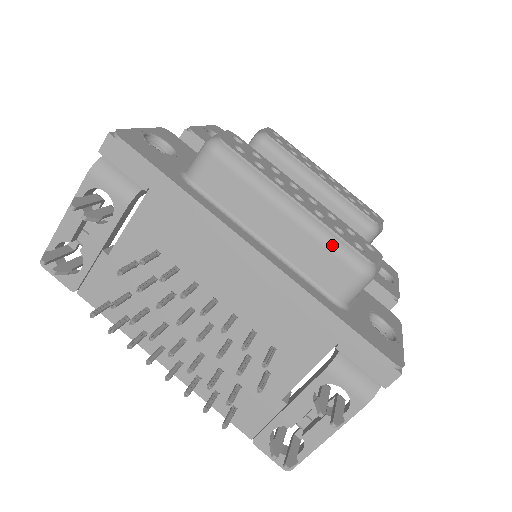
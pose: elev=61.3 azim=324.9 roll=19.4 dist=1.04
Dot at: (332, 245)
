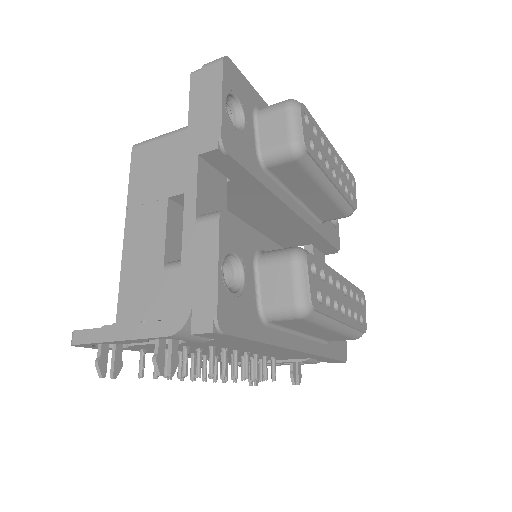
Dot at: (350, 335)
